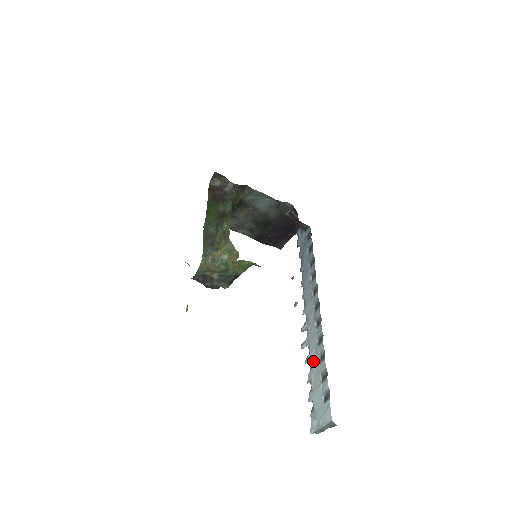
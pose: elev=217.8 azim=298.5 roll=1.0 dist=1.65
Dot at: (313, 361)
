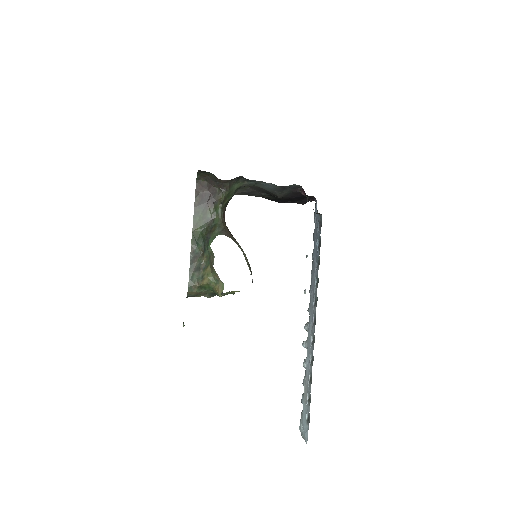
Dot at: (306, 372)
